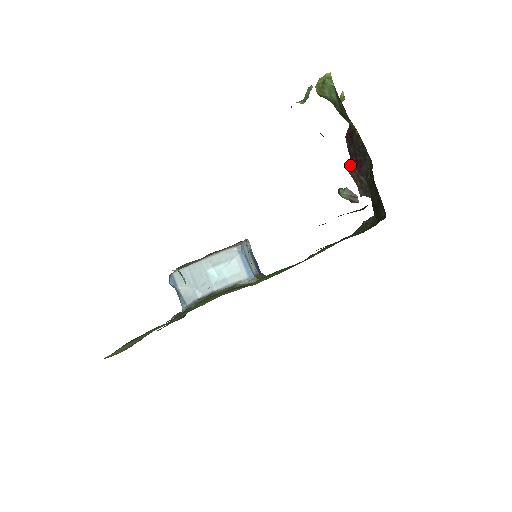
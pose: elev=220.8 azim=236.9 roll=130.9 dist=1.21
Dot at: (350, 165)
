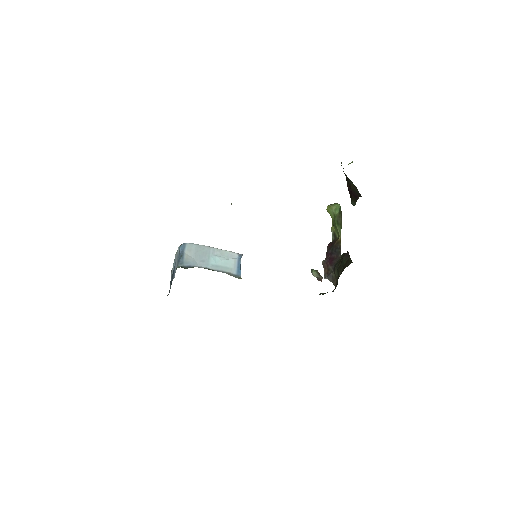
Dot at: (325, 259)
